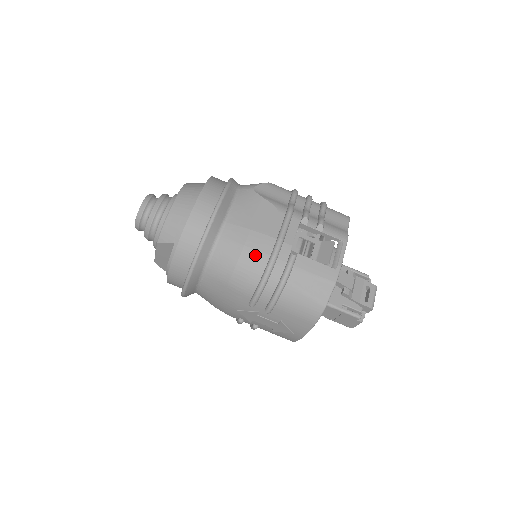
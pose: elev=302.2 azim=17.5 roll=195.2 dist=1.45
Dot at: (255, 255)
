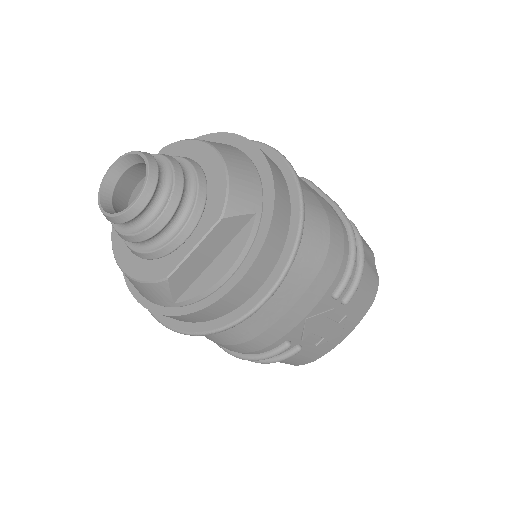
Dot at: (337, 221)
